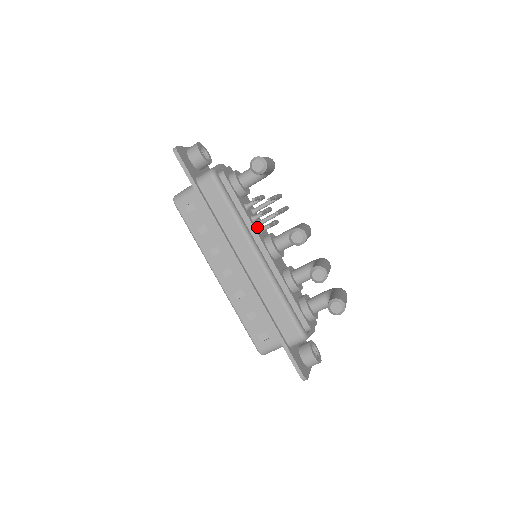
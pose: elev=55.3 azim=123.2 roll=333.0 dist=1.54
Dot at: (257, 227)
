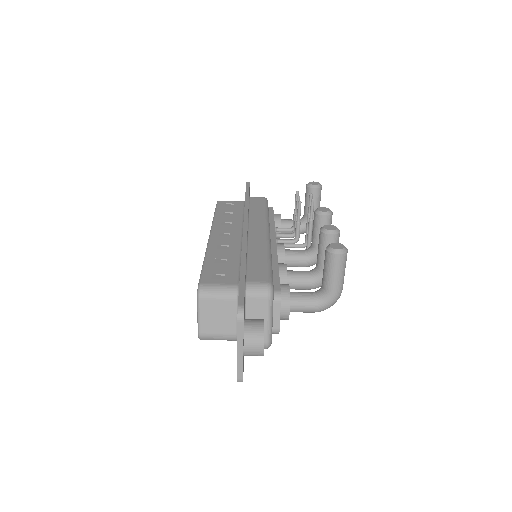
Dot at: occluded
